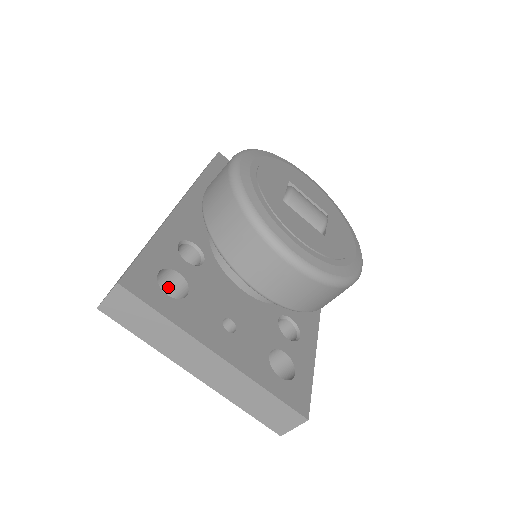
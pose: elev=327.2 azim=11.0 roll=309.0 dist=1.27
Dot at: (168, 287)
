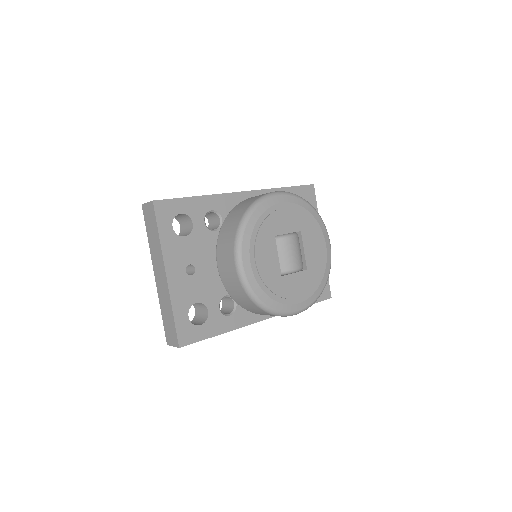
Dot at: (186, 226)
